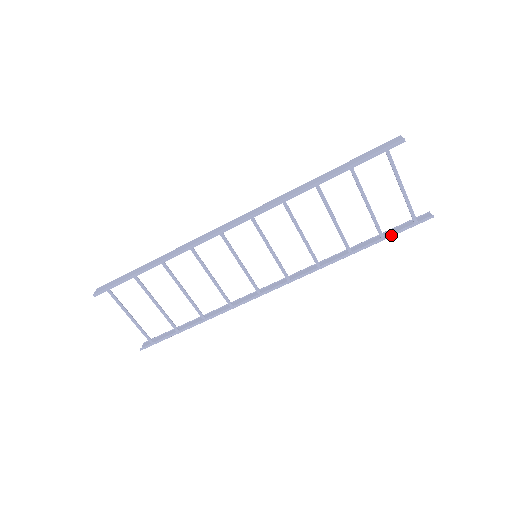
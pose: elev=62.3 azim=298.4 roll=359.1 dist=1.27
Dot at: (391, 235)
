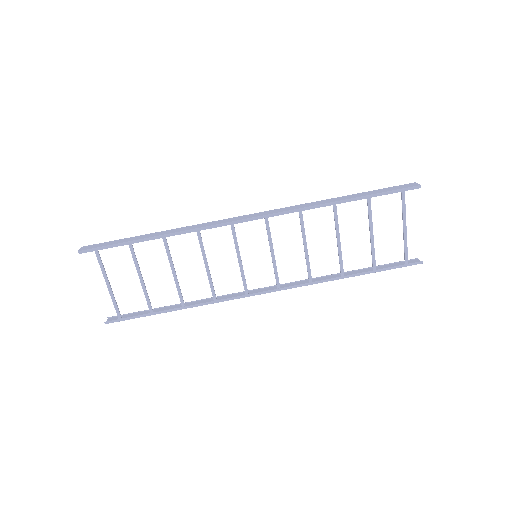
Dot at: (383, 269)
